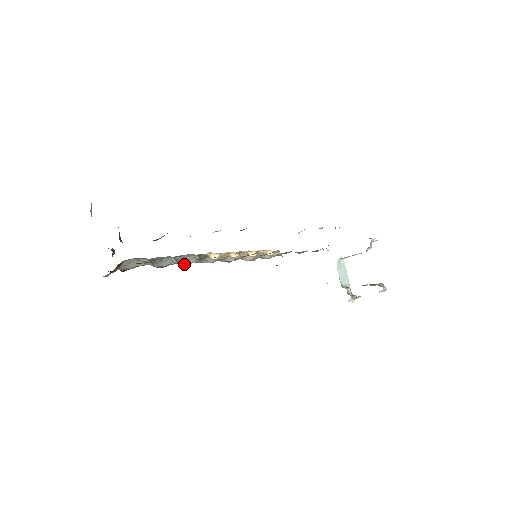
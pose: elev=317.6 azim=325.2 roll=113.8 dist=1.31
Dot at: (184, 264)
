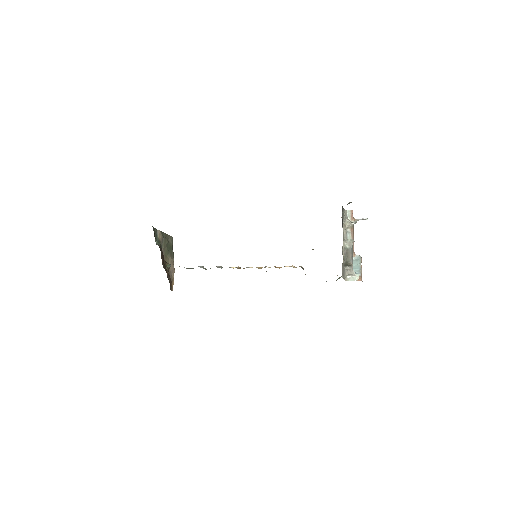
Dot at: occluded
